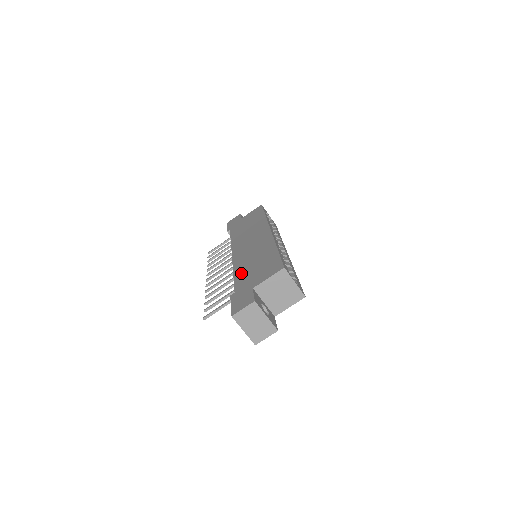
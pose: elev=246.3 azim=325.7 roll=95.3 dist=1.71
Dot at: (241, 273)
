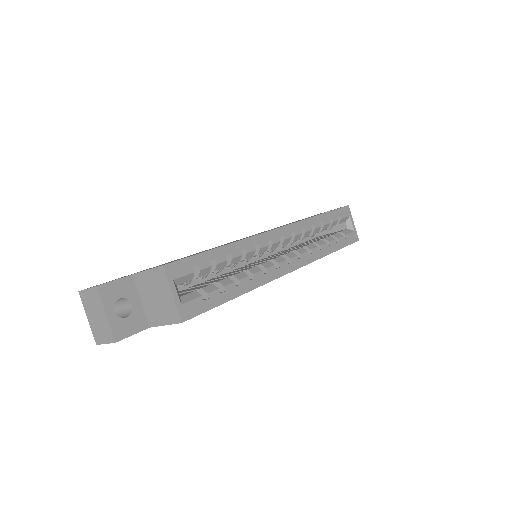
Dot at: occluded
